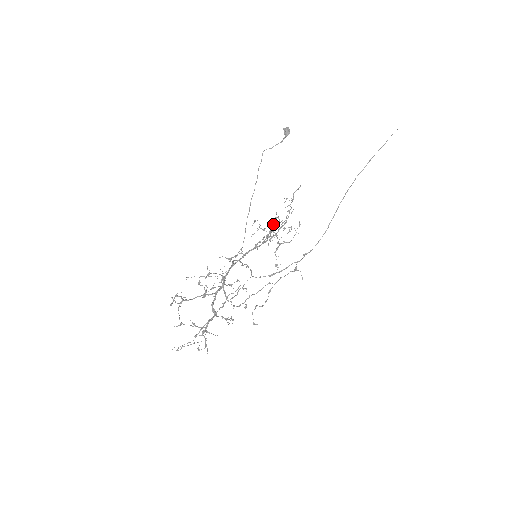
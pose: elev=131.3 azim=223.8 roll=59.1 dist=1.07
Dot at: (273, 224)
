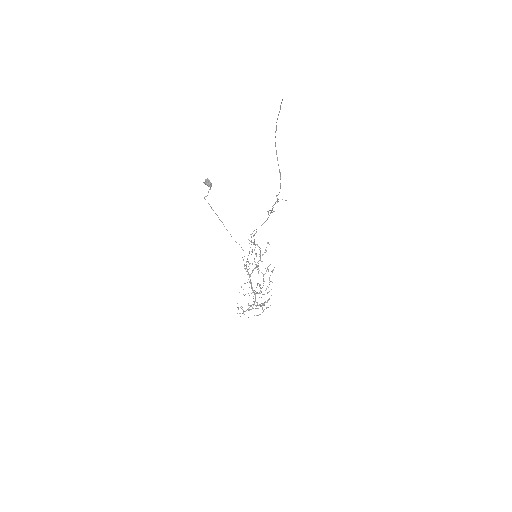
Dot at: occluded
